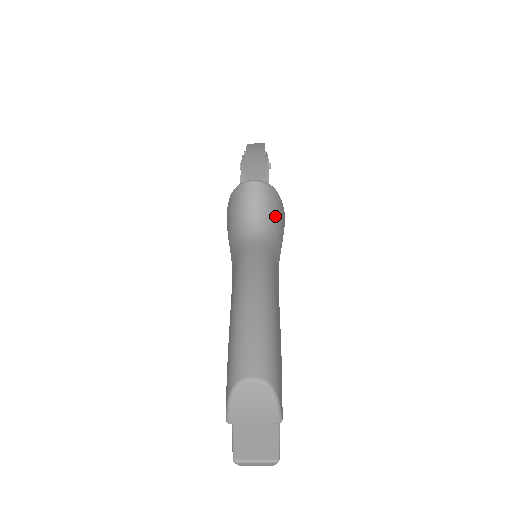
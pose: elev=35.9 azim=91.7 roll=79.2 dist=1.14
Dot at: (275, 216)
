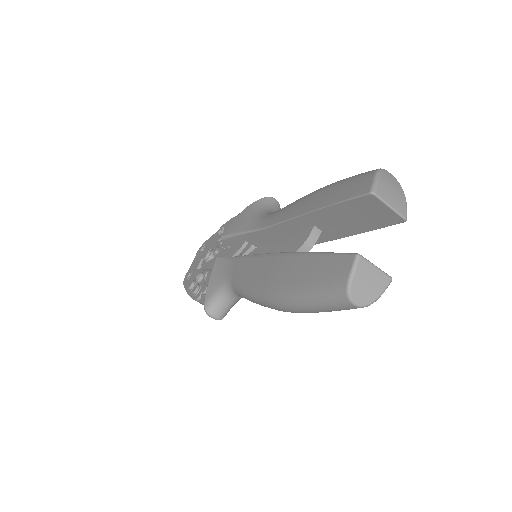
Dot at: occluded
